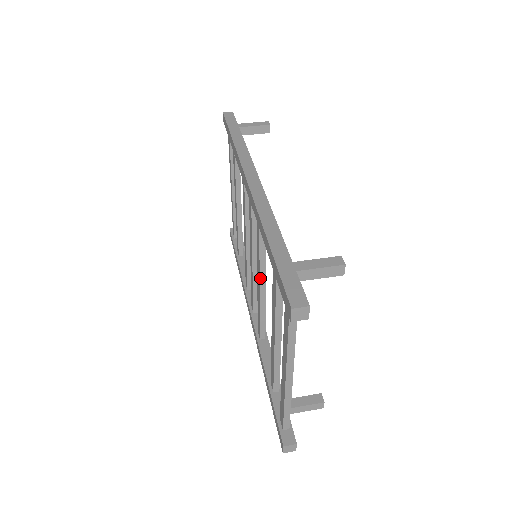
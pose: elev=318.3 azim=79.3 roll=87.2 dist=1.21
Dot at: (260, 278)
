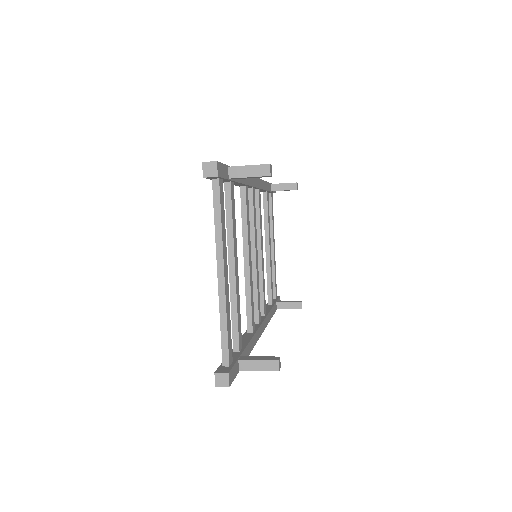
Dot at: (244, 251)
